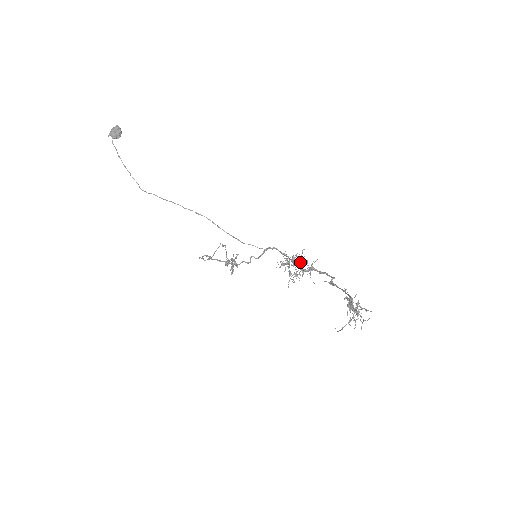
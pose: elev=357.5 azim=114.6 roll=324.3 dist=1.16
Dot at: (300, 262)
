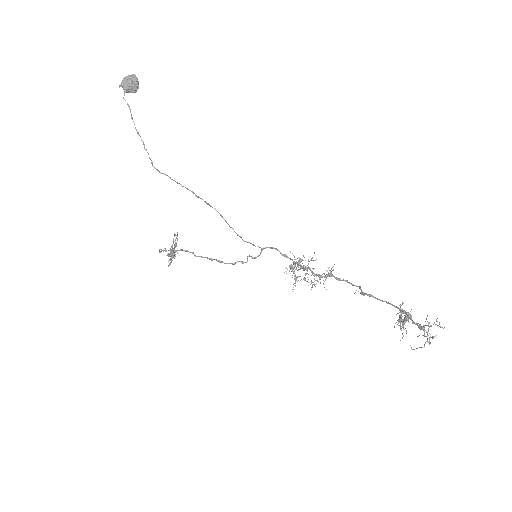
Dot at: occluded
